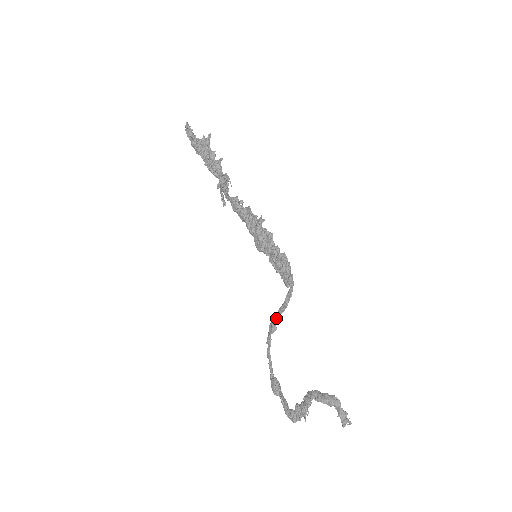
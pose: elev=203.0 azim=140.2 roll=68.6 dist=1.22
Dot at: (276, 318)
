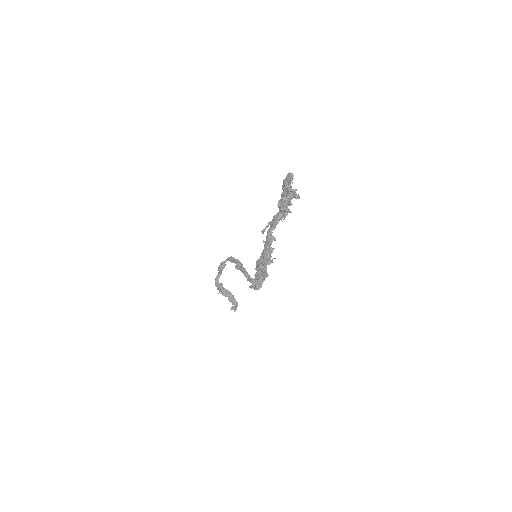
Dot at: (242, 270)
